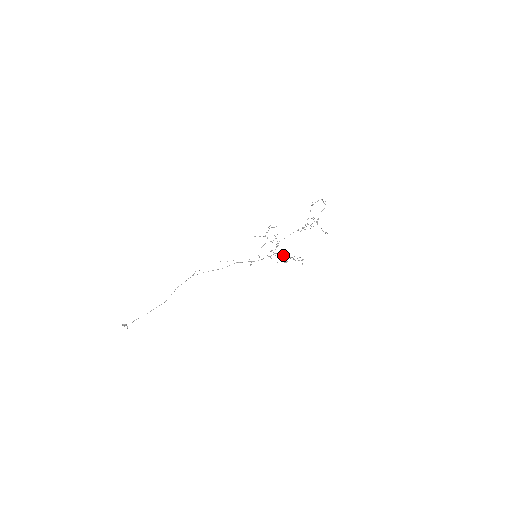
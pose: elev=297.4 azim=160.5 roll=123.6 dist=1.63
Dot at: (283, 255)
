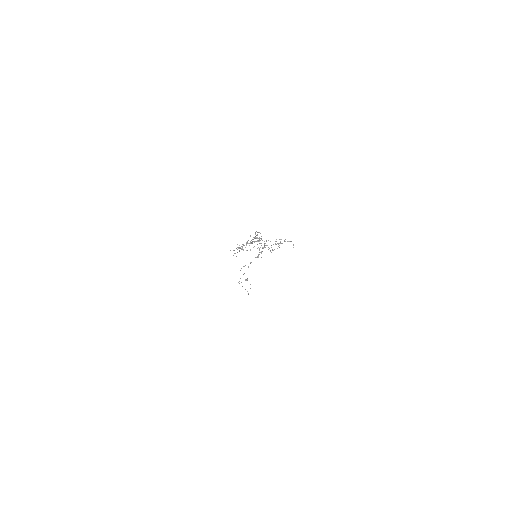
Dot at: occluded
